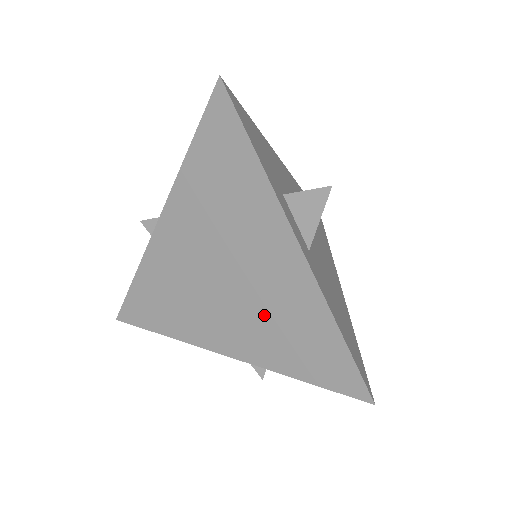
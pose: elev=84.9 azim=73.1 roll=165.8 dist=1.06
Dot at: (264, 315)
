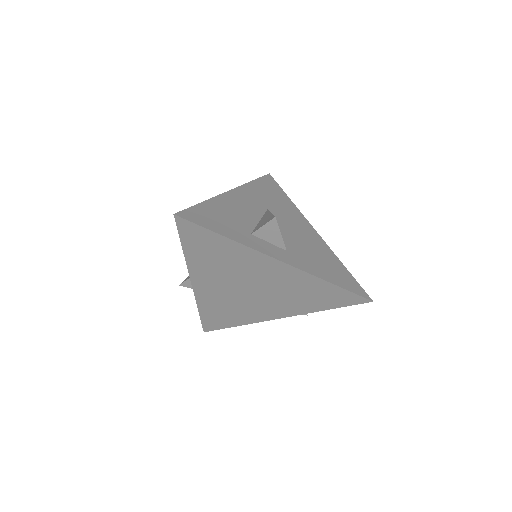
Dot at: (286, 295)
